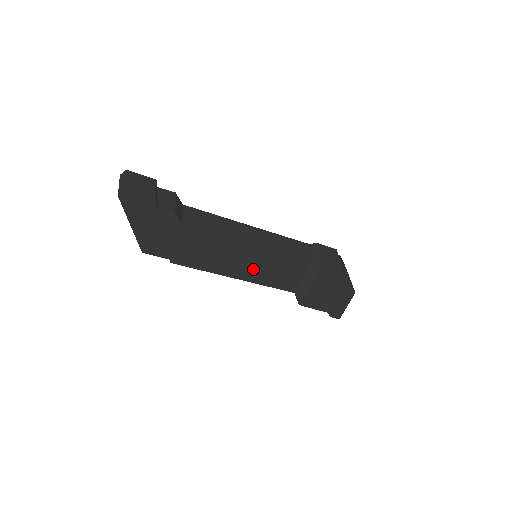
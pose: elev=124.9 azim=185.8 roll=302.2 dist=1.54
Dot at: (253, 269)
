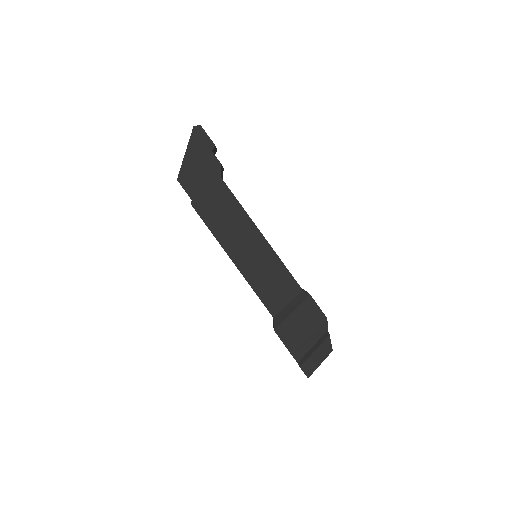
Dot at: (250, 260)
